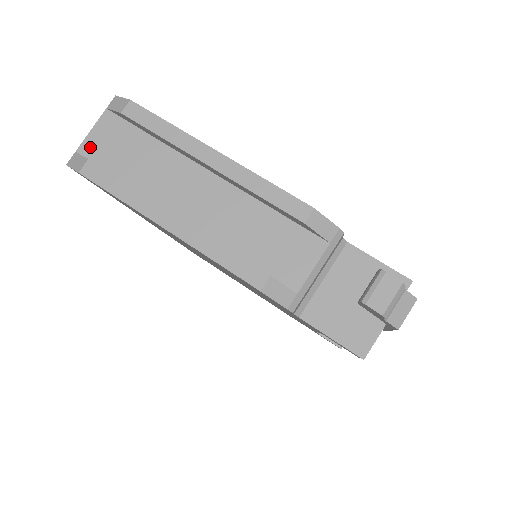
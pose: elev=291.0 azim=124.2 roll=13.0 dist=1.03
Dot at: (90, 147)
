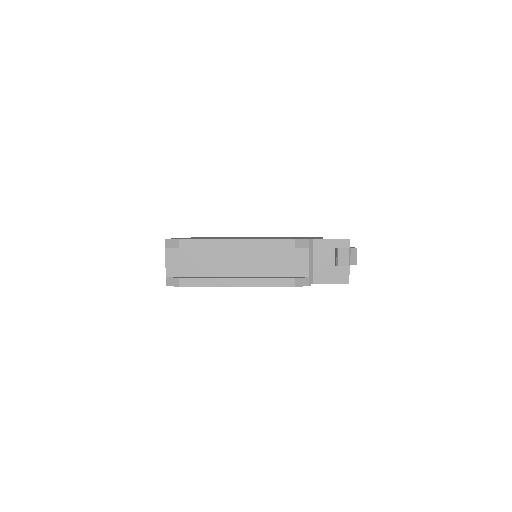
Dot at: (171, 271)
